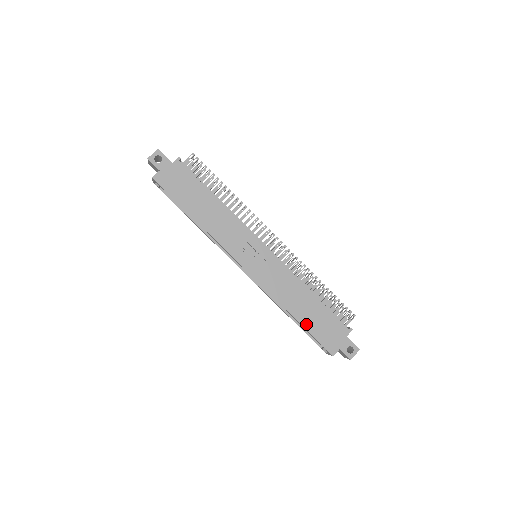
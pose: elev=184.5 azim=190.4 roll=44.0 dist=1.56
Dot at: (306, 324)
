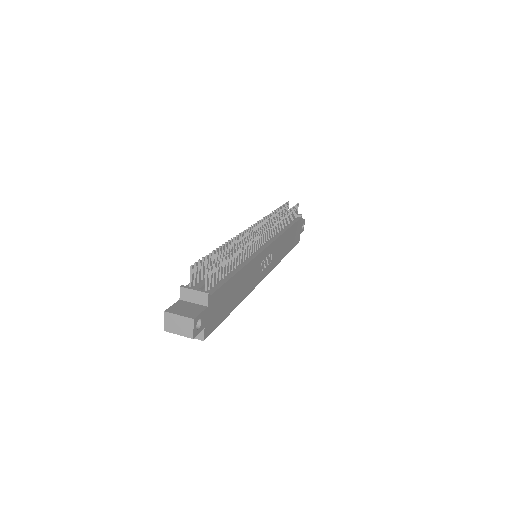
Dot at: (290, 249)
